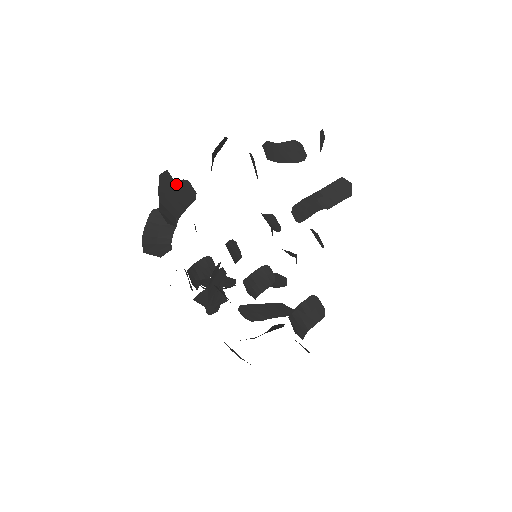
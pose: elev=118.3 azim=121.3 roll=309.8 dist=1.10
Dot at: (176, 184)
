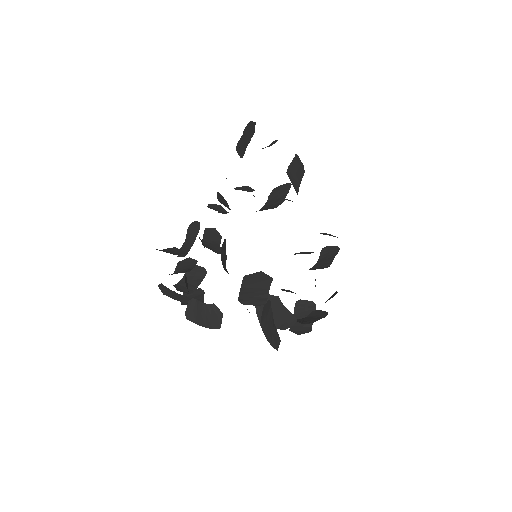
Dot at: occluded
